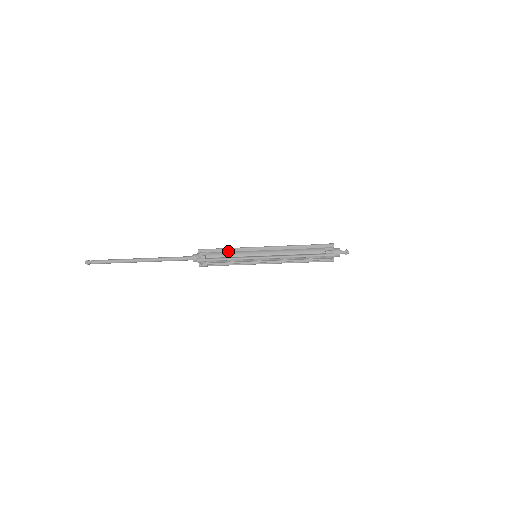
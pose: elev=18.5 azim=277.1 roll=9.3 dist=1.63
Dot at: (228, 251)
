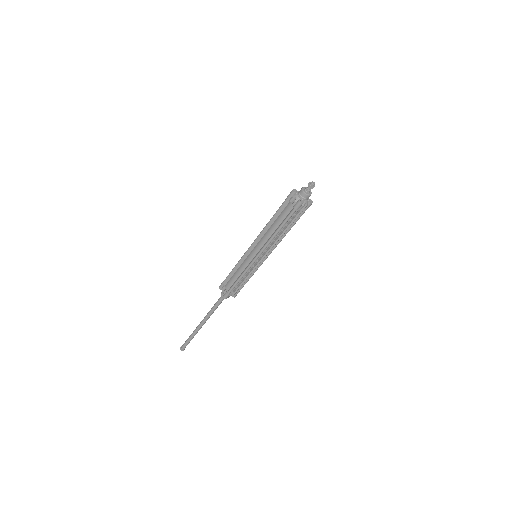
Dot at: (235, 271)
